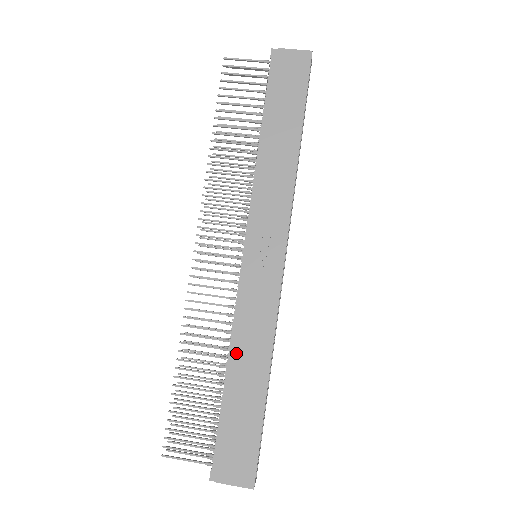
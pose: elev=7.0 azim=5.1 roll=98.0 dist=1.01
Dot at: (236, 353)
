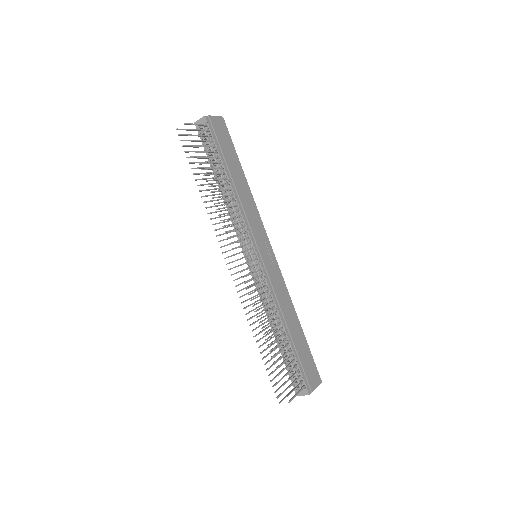
Dot at: (284, 316)
